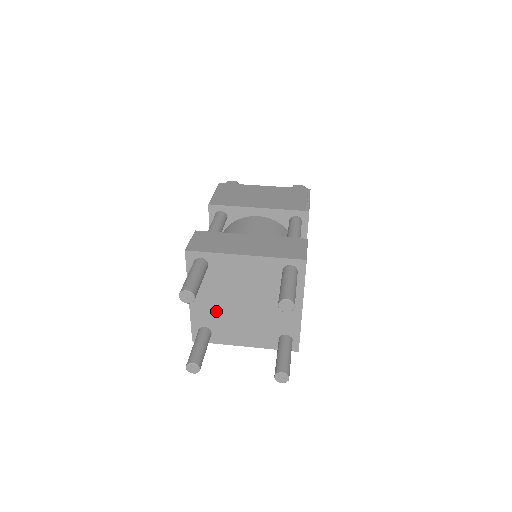
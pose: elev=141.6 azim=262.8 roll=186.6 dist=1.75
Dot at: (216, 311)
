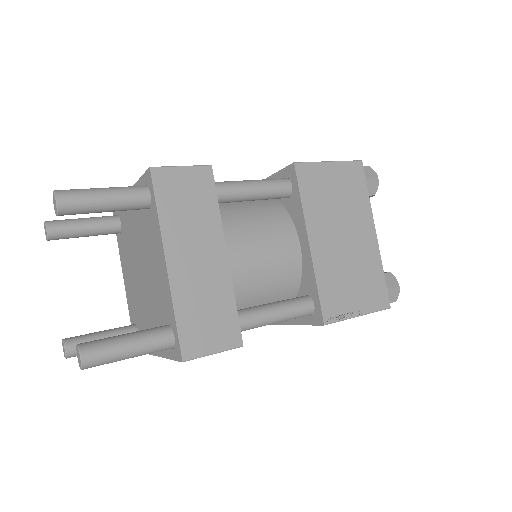
Dot at: (134, 293)
